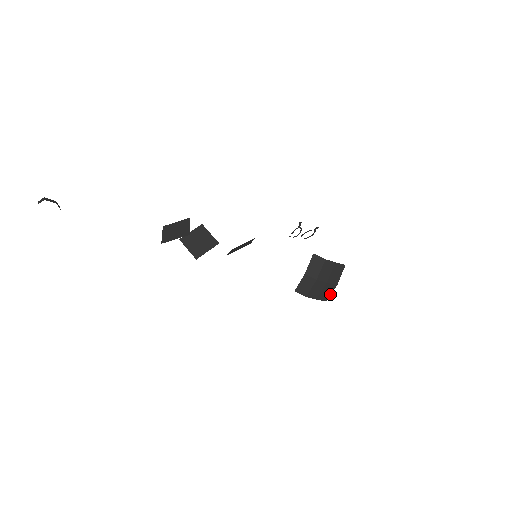
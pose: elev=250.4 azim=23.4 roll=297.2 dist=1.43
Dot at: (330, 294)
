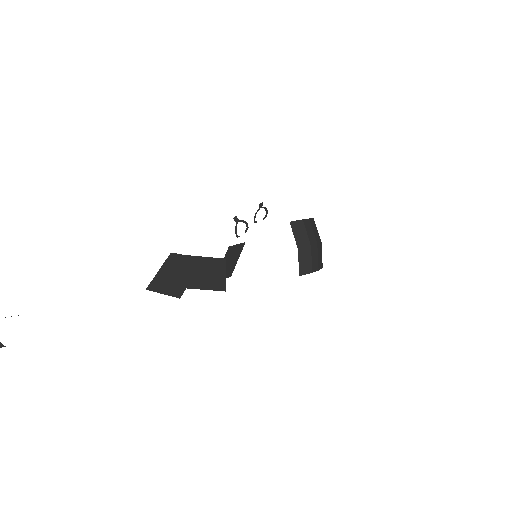
Dot at: (321, 257)
